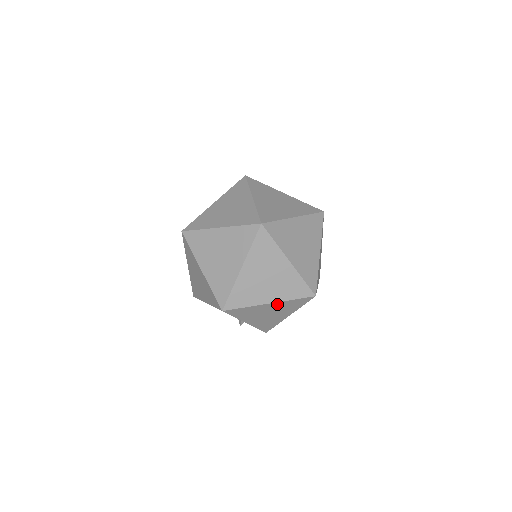
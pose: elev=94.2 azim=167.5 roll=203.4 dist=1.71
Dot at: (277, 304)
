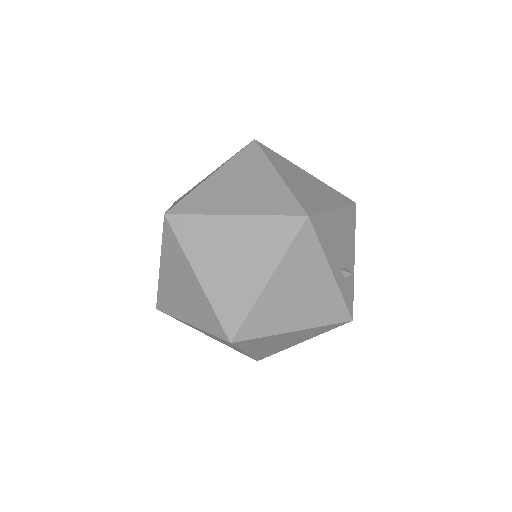
Dot at: occluded
